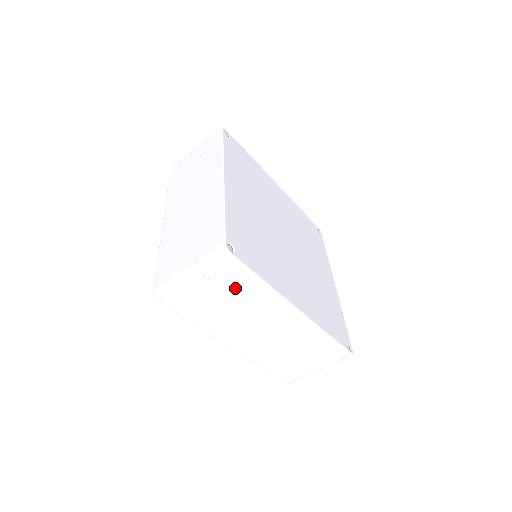
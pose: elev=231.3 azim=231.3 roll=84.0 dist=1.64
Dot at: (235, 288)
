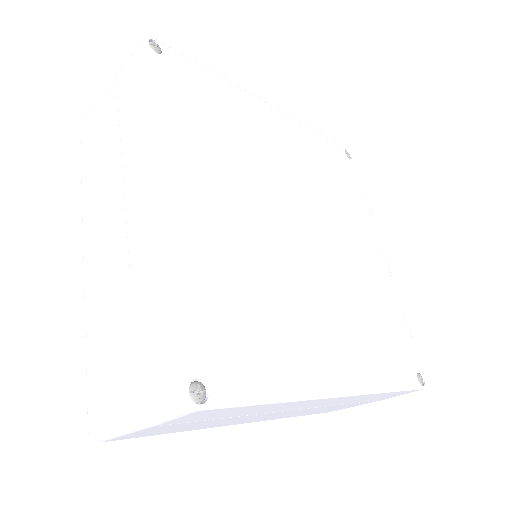
Dot at: (226, 415)
